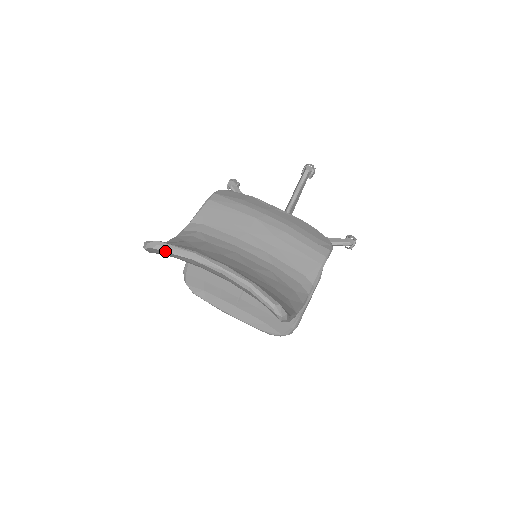
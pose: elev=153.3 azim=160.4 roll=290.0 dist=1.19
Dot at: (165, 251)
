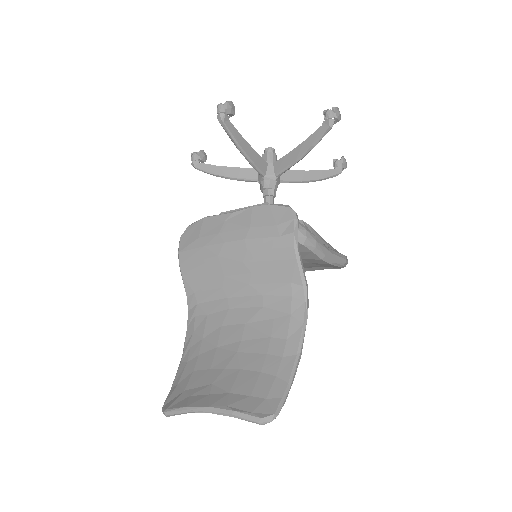
Dot at: occluded
